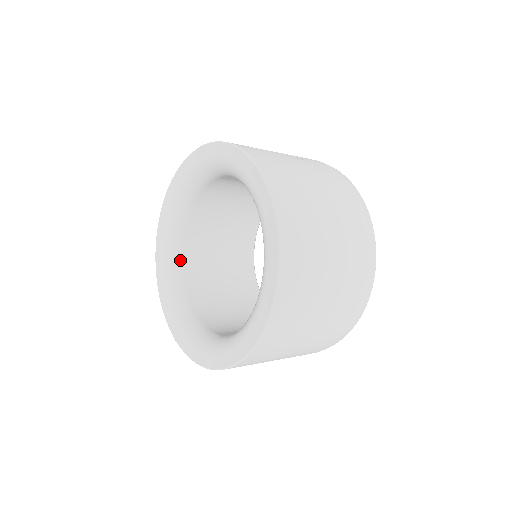
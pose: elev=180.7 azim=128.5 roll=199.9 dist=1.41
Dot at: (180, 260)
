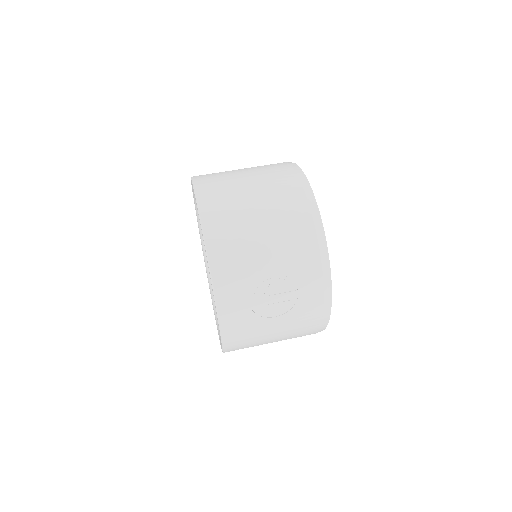
Dot at: occluded
